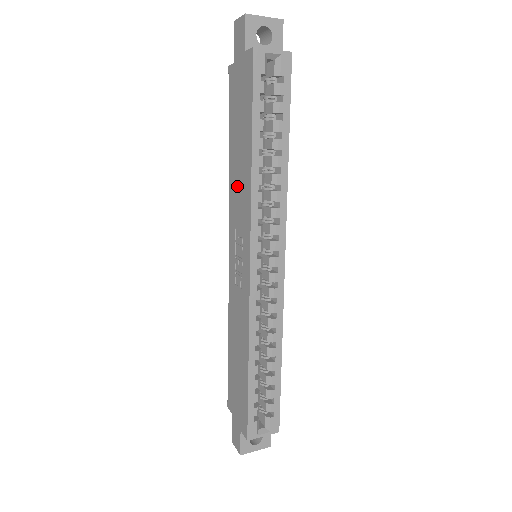
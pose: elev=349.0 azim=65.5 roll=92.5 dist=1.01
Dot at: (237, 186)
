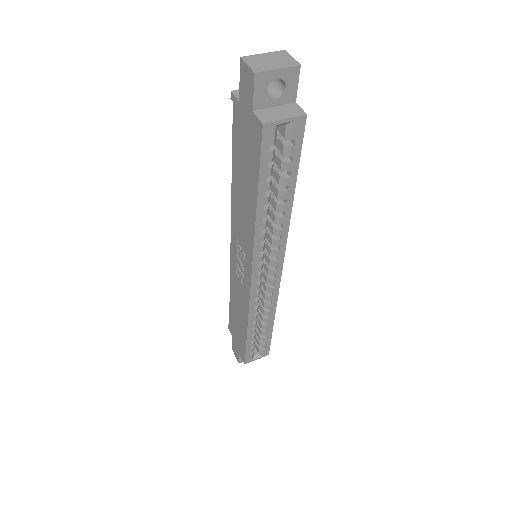
Dot at: (240, 212)
